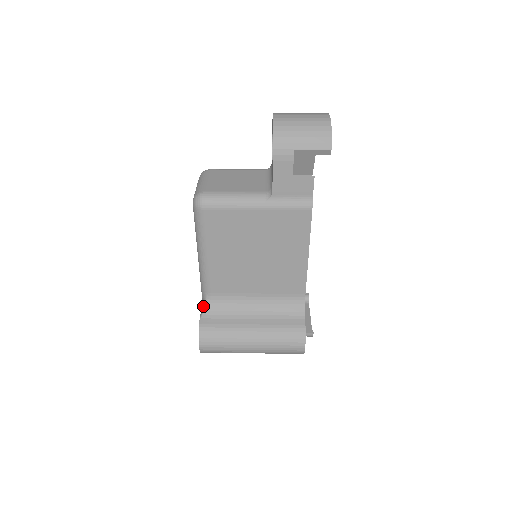
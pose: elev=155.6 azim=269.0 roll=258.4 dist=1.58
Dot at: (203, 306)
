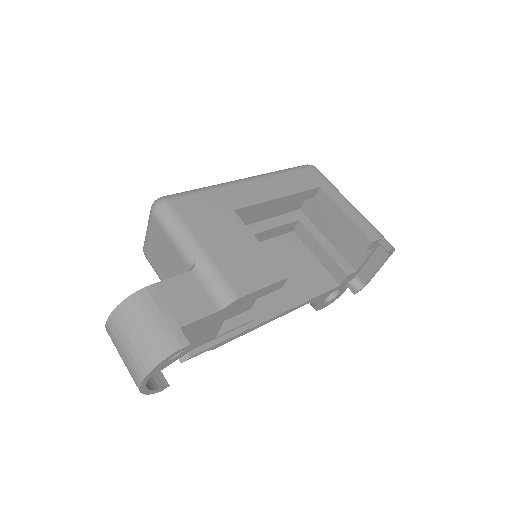
Dot at: occluded
